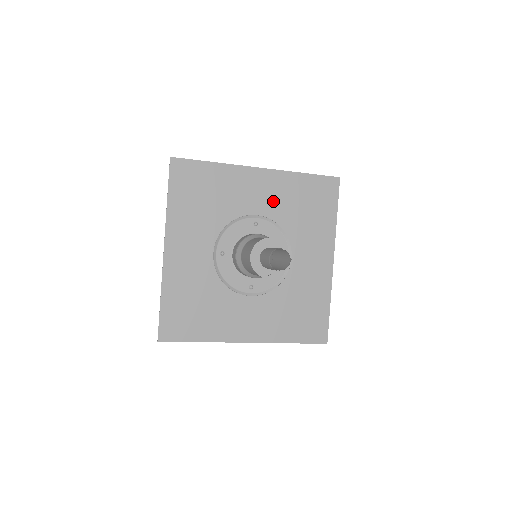
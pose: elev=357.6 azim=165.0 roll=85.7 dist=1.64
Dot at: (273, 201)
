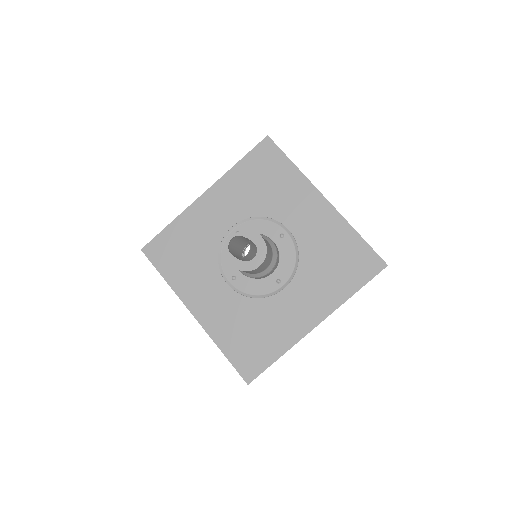
Dot at: (312, 232)
